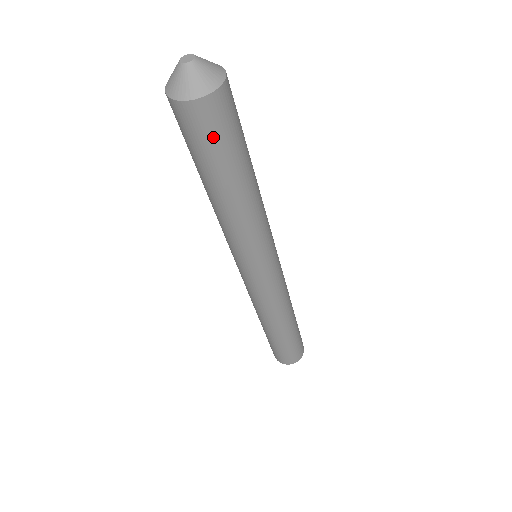
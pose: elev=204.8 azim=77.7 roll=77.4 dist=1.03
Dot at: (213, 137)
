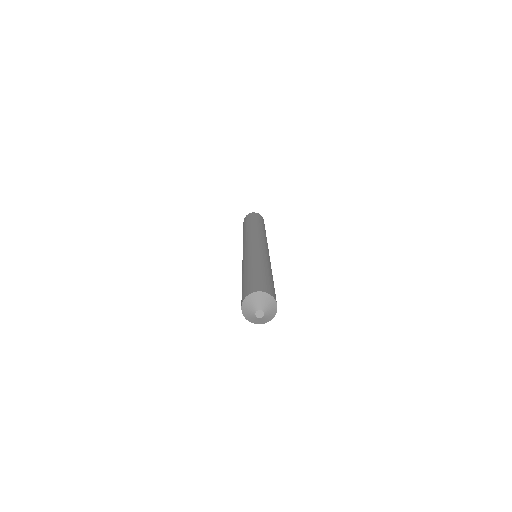
Dot at: occluded
